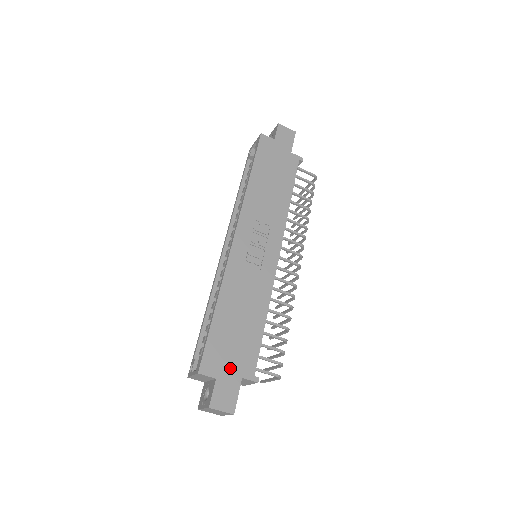
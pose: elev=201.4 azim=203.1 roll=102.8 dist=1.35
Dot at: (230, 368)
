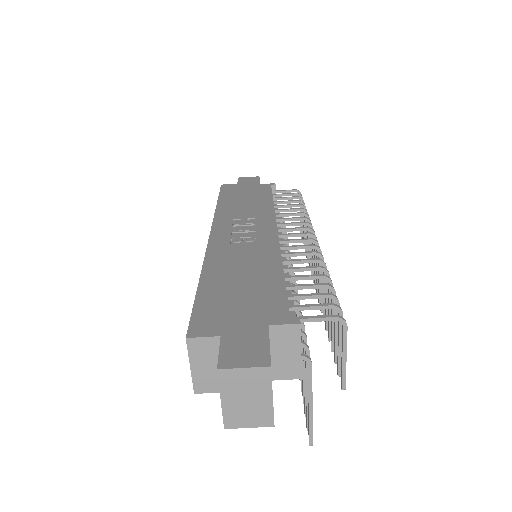
Dot at: (242, 321)
